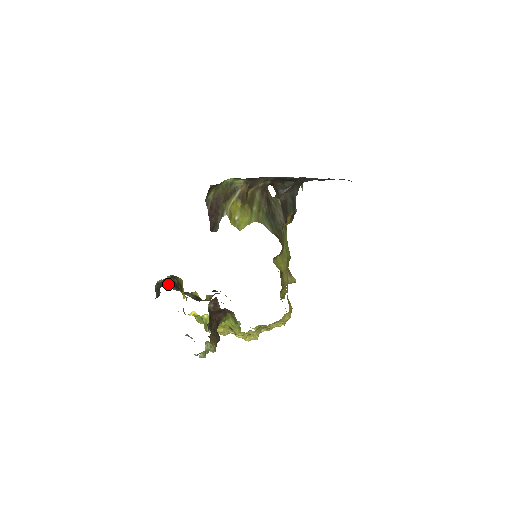
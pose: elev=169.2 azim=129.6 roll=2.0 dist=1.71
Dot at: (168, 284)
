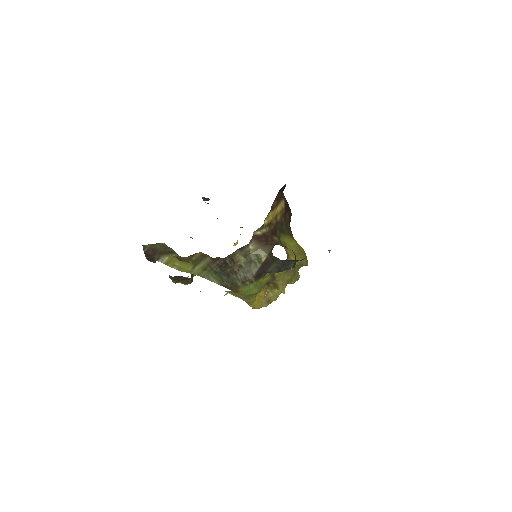
Dot at: occluded
